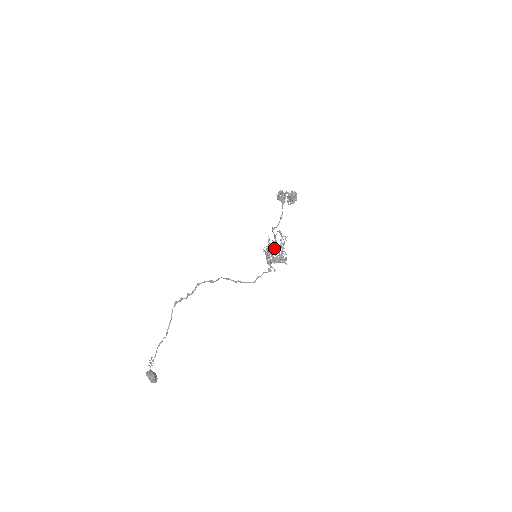
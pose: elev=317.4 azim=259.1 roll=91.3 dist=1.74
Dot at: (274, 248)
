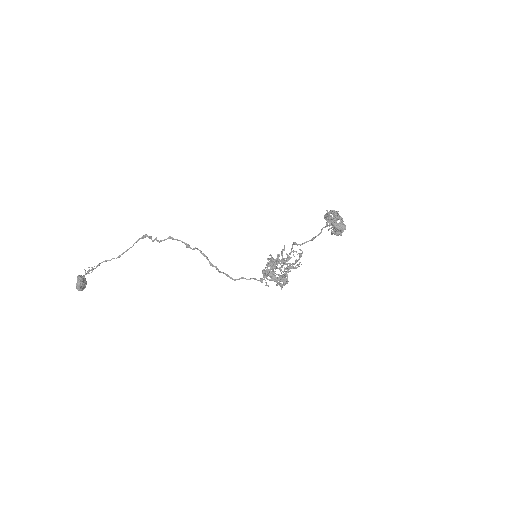
Dot at: (282, 263)
